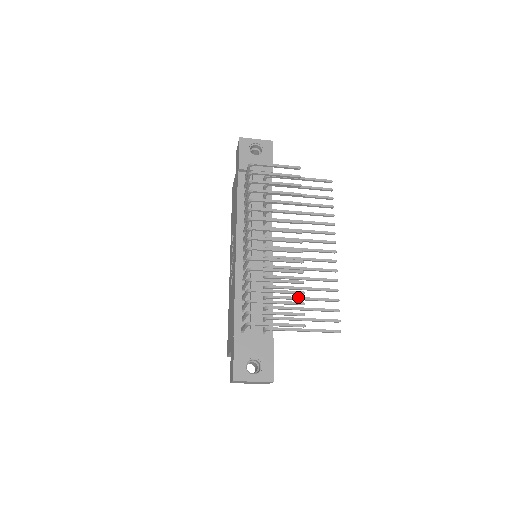
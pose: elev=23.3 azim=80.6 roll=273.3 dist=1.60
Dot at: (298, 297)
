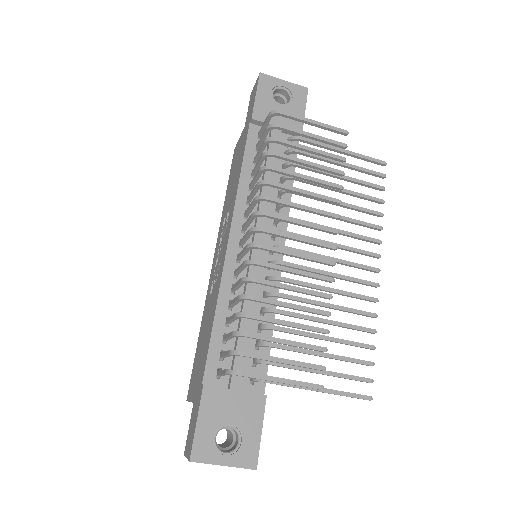
Dot at: (314, 334)
